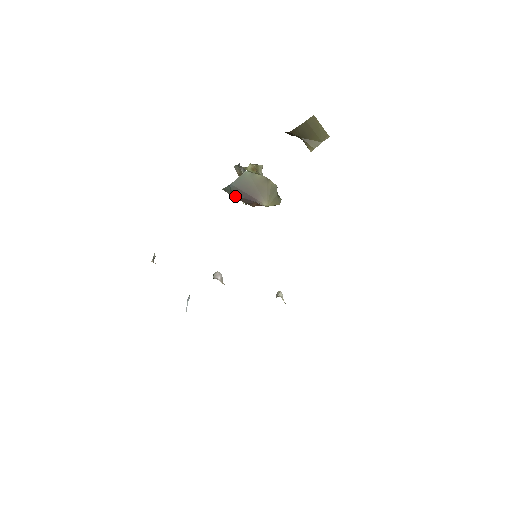
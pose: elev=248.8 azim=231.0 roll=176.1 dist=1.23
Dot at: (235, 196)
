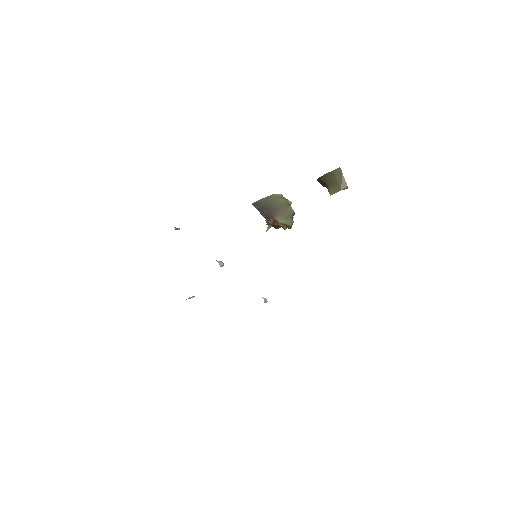
Dot at: (259, 209)
